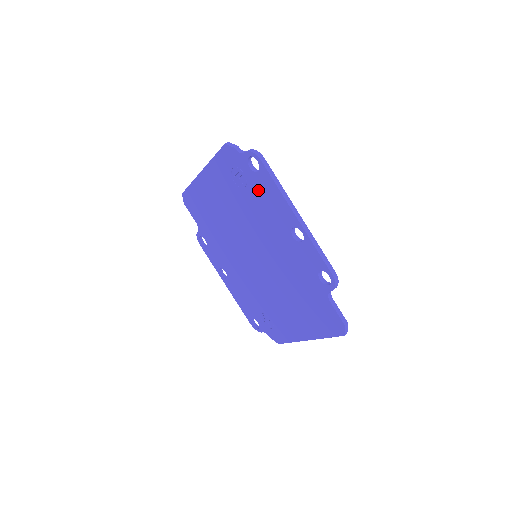
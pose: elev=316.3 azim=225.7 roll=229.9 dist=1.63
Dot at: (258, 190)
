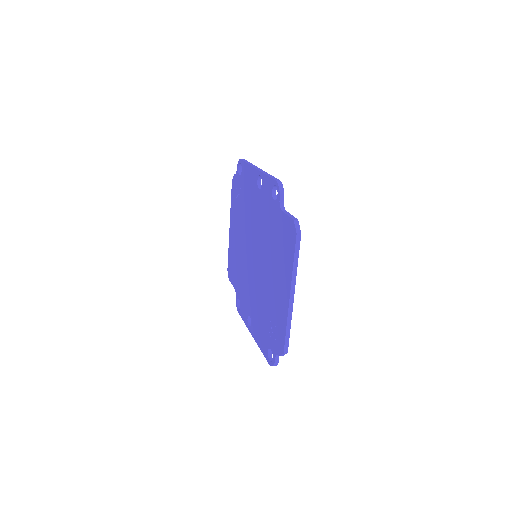
Dot at: (244, 185)
